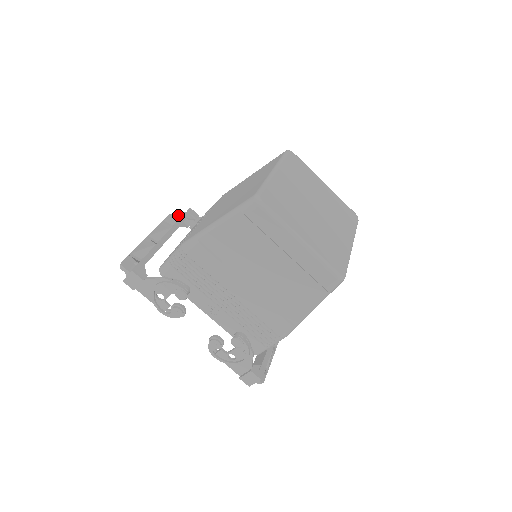
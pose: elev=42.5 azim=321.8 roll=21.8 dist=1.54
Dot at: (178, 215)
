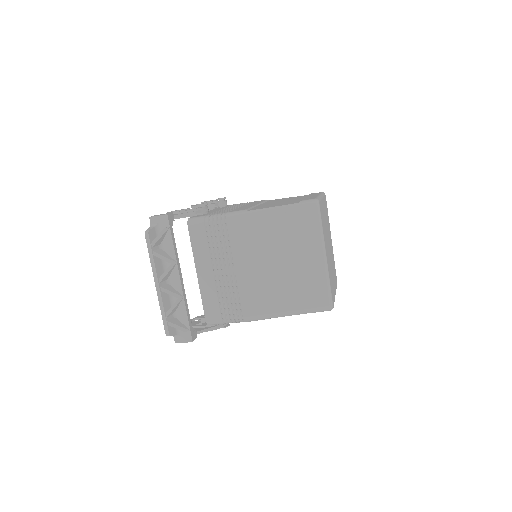
Dot at: (164, 234)
